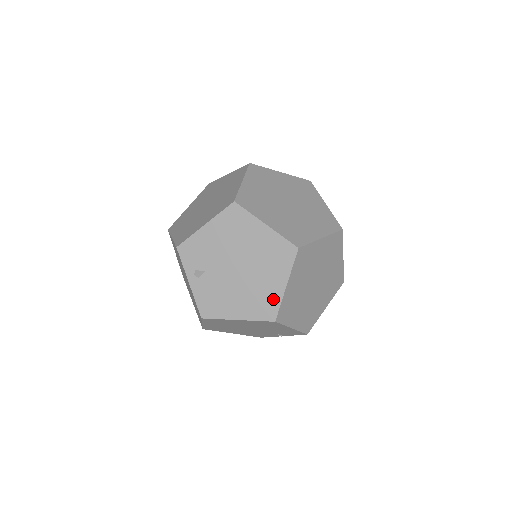
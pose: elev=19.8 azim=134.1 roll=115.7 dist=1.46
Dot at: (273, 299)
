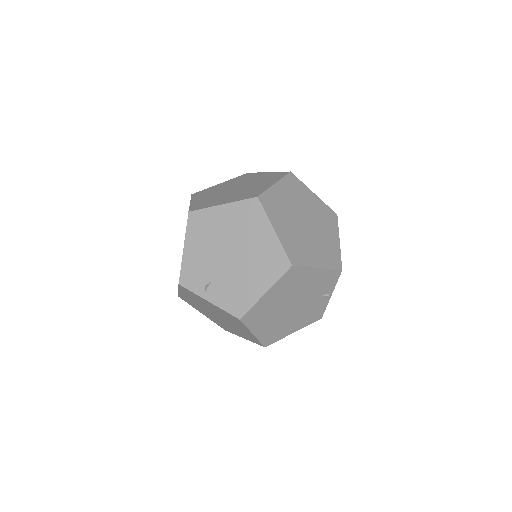
Dot at: (275, 250)
